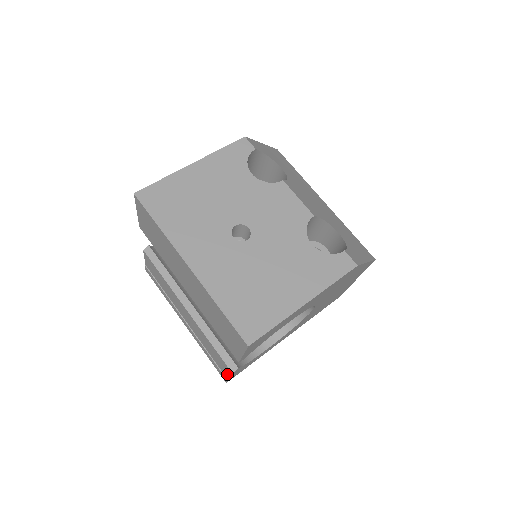
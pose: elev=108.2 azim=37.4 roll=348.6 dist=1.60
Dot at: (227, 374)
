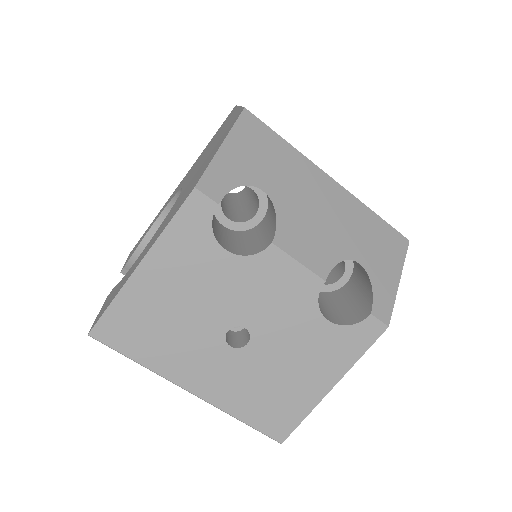
Dot at: occluded
